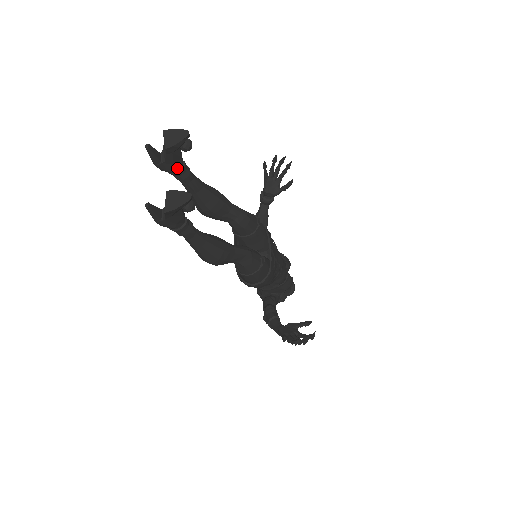
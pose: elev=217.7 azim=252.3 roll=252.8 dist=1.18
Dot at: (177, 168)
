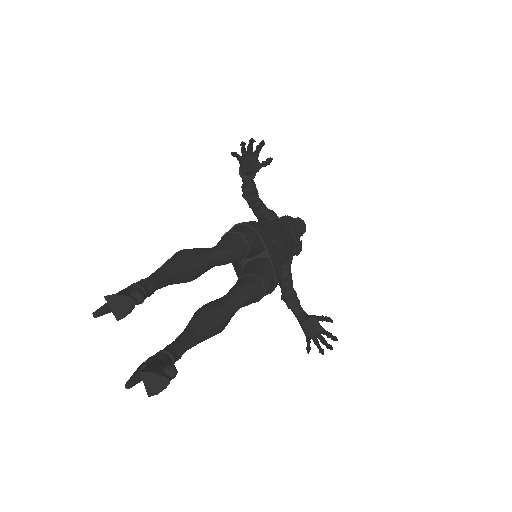
Dot at: occluded
